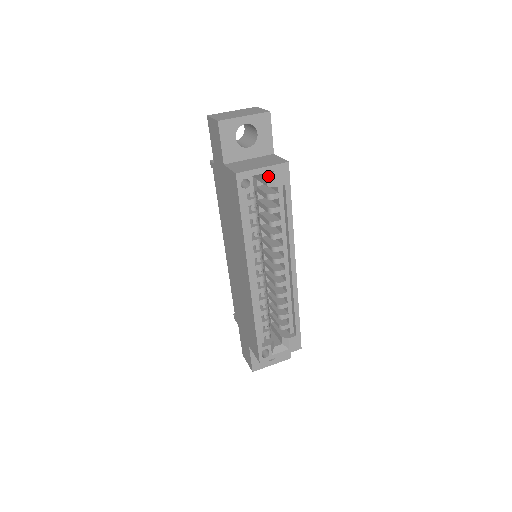
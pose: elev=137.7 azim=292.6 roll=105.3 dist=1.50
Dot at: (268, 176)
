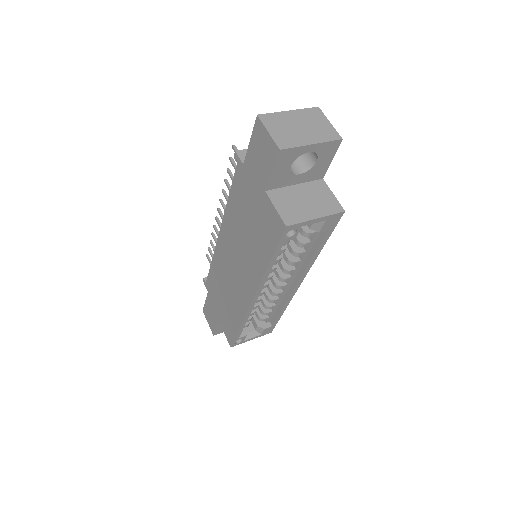
Dot at: occluded
